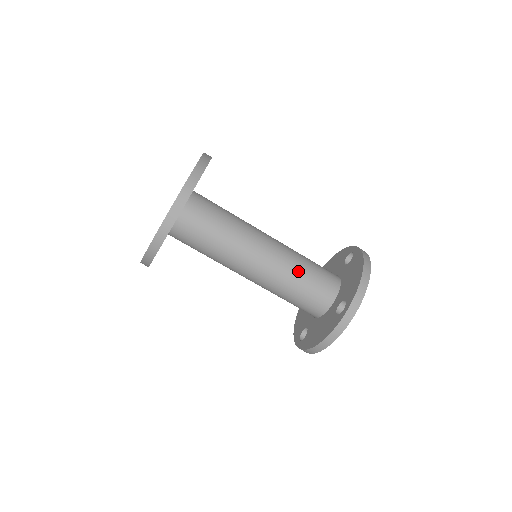
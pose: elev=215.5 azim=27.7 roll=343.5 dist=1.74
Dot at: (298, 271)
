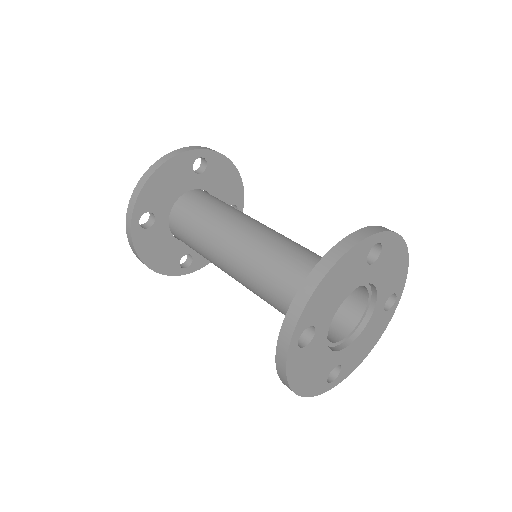
Dot at: (272, 273)
